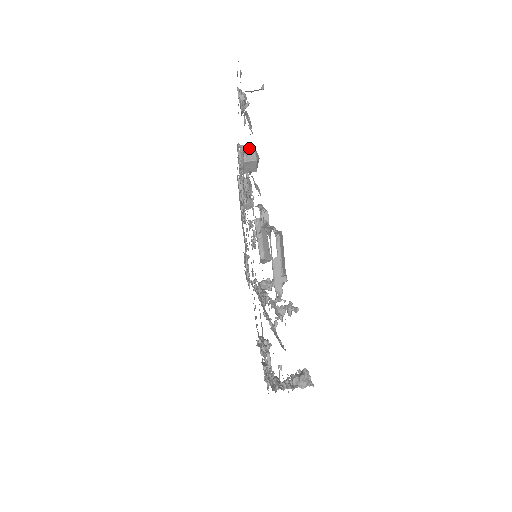
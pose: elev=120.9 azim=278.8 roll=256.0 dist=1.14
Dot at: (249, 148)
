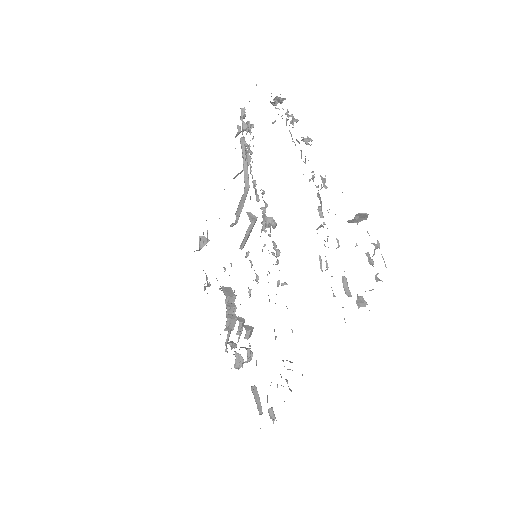
Dot at: occluded
